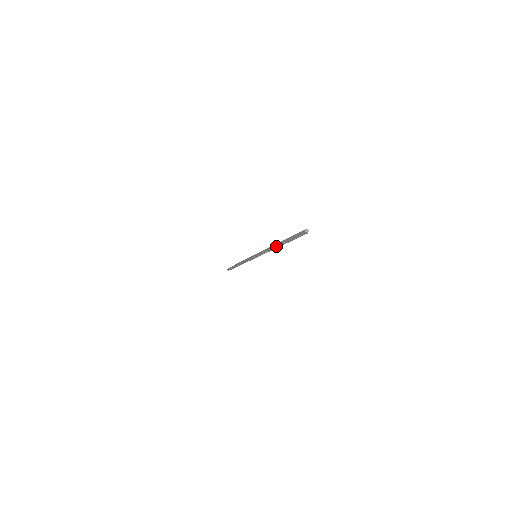
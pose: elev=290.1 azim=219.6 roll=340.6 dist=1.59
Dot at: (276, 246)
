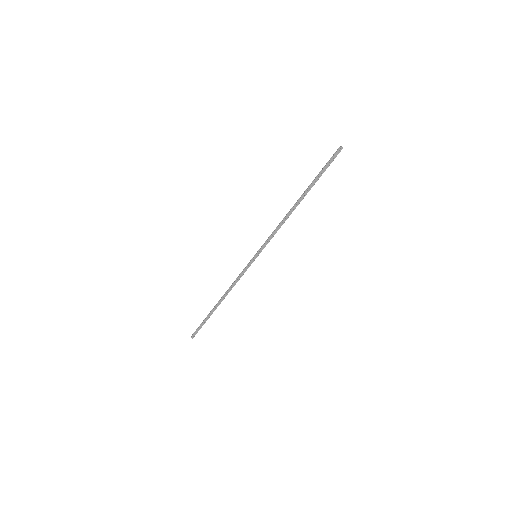
Dot at: (296, 205)
